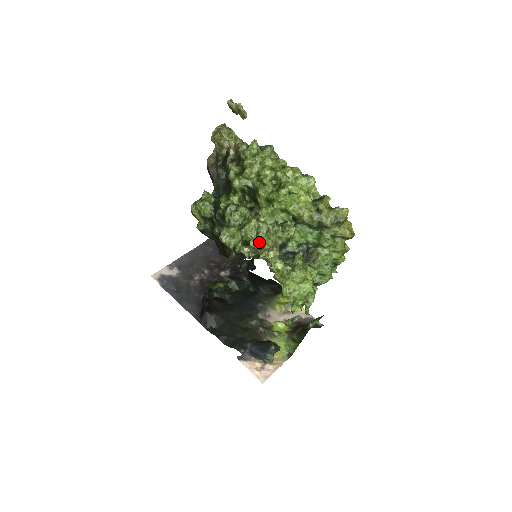
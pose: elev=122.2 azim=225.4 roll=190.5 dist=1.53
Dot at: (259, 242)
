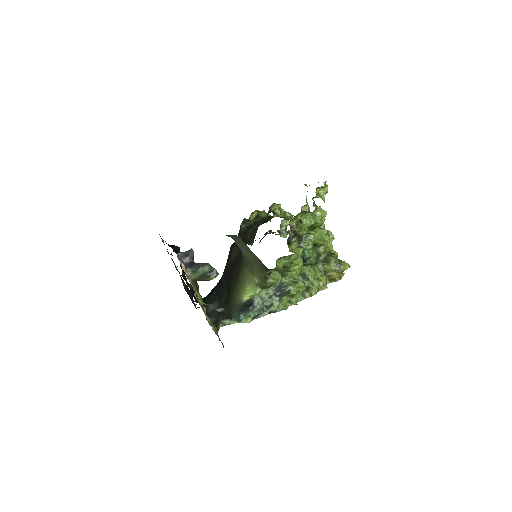
Dot at: occluded
